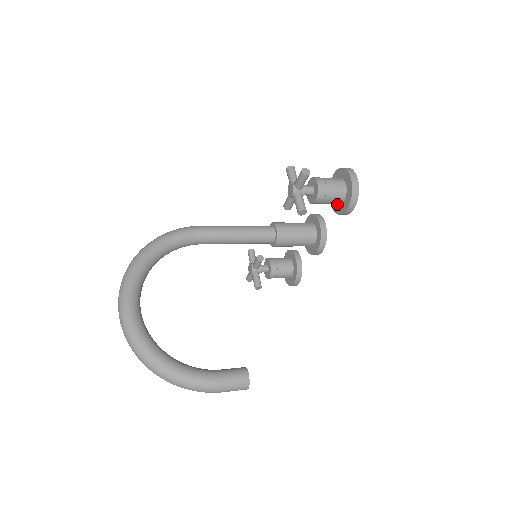
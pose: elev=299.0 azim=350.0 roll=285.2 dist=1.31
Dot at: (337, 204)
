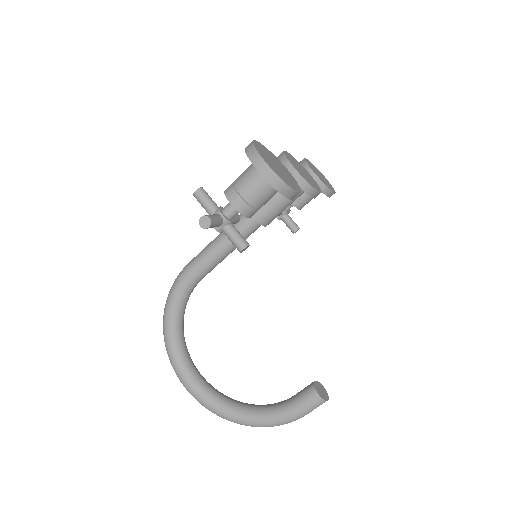
Dot at: occluded
